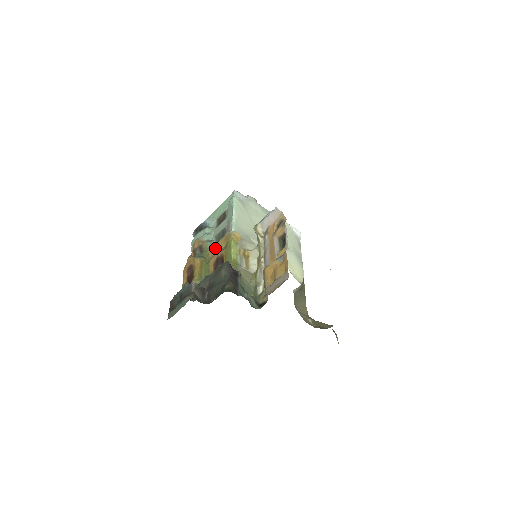
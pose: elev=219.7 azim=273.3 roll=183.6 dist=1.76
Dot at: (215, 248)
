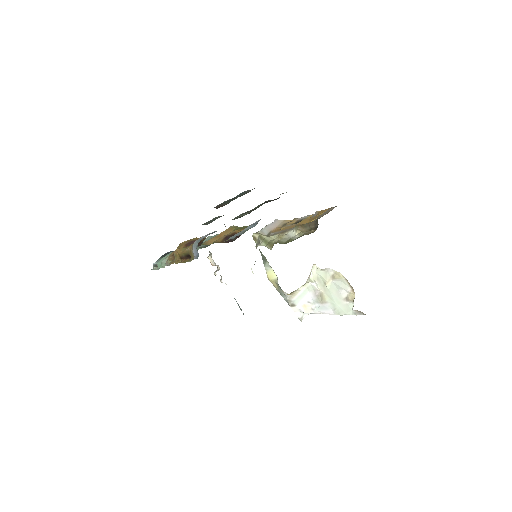
Dot at: (216, 237)
